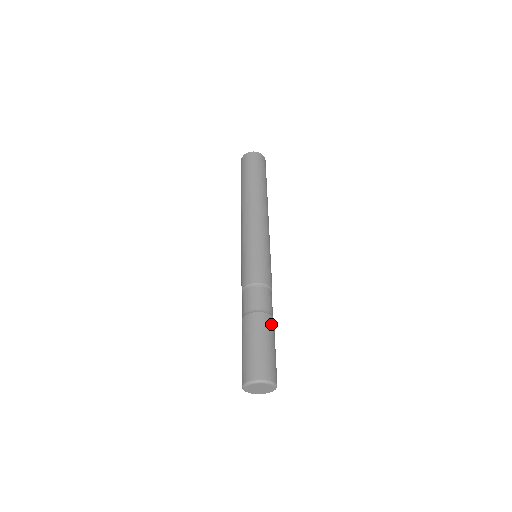
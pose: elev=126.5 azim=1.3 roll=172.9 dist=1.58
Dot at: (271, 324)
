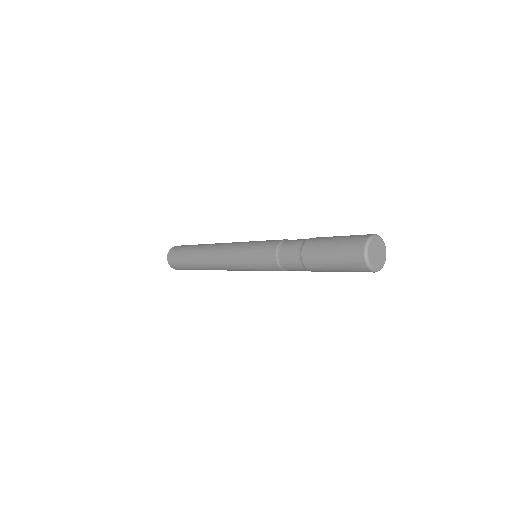
Dot at: occluded
